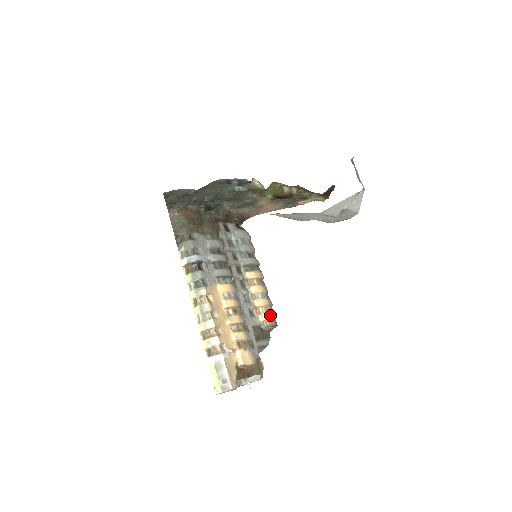
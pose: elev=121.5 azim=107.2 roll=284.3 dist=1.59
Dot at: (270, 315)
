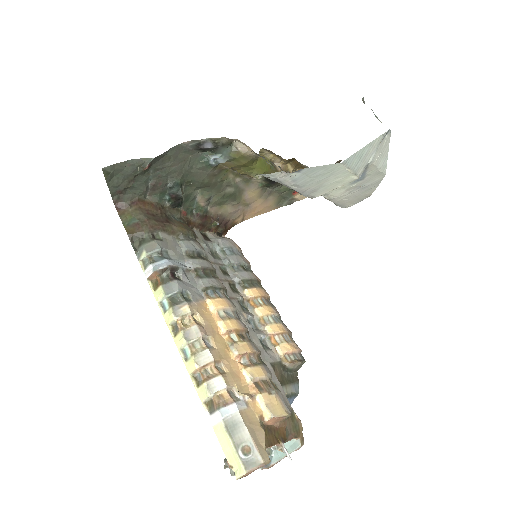
Dot at: (292, 345)
